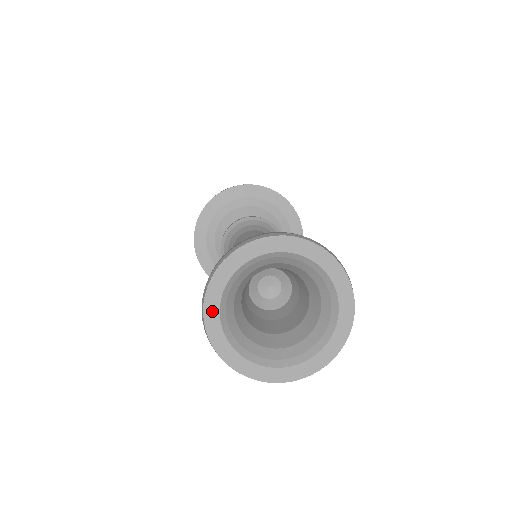
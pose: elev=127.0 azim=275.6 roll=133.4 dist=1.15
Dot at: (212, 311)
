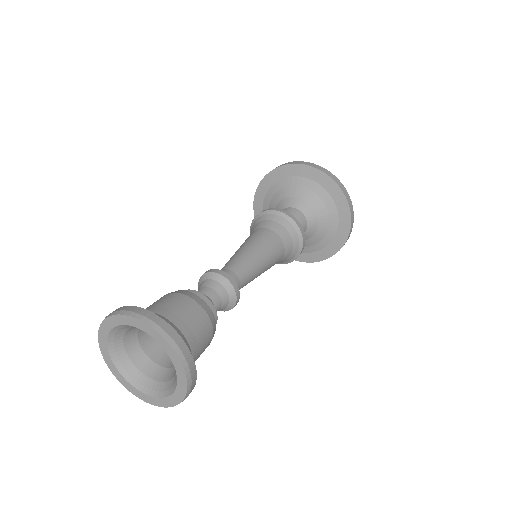
Dot at: (104, 331)
